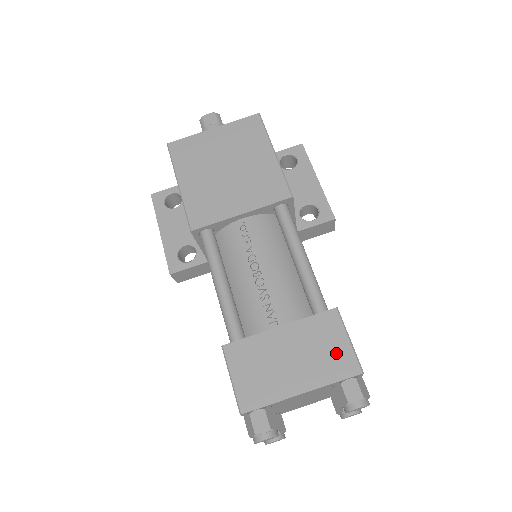
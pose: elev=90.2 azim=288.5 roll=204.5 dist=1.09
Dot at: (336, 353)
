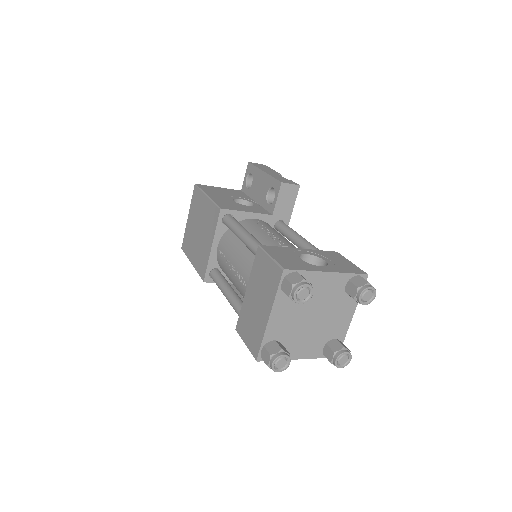
Dot at: (269, 273)
